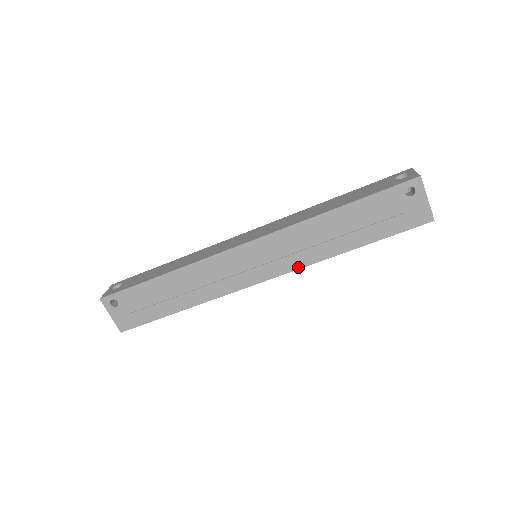
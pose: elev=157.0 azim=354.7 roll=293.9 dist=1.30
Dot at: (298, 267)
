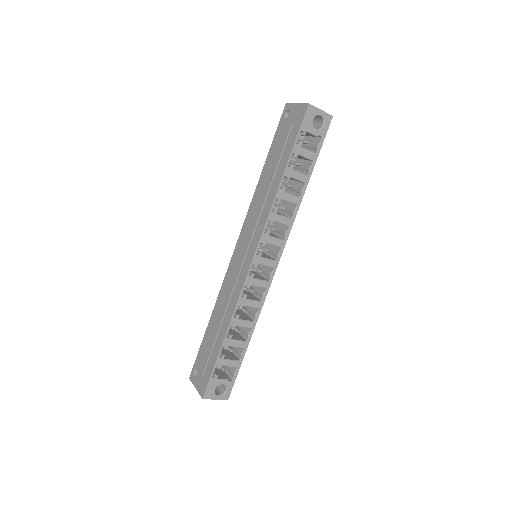
Dot at: (264, 225)
